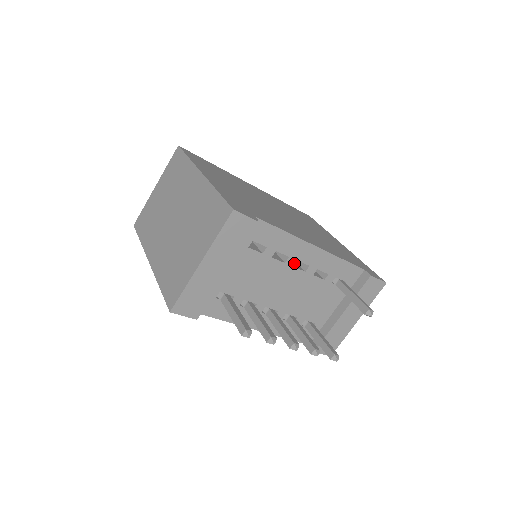
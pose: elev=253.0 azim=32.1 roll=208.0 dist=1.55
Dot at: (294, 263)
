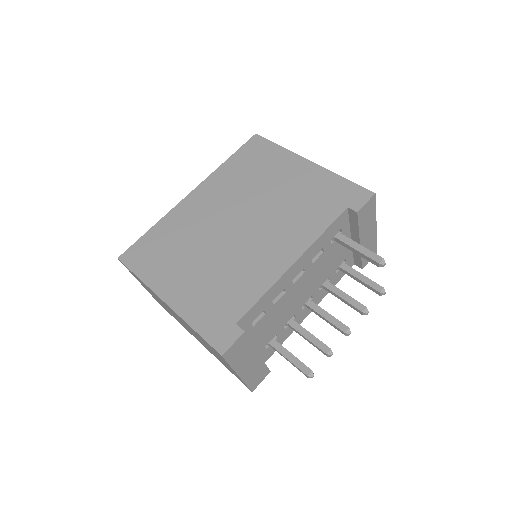
Dot at: (292, 283)
